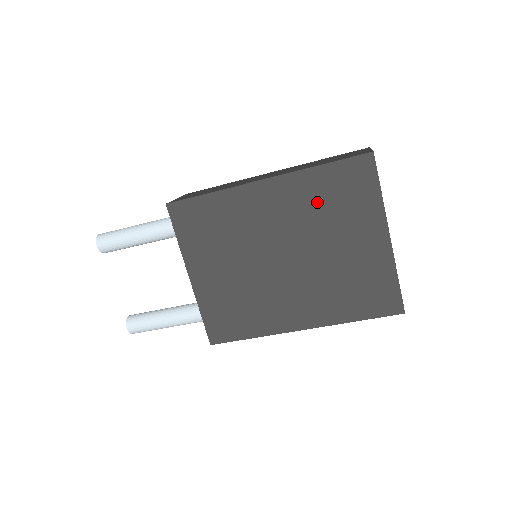
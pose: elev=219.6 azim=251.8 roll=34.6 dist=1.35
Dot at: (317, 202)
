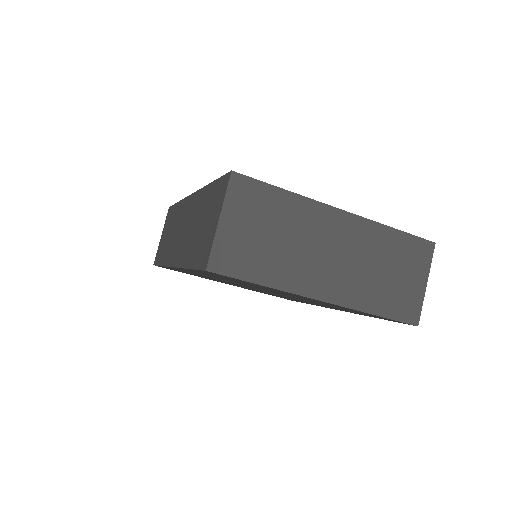
Dot at: occluded
